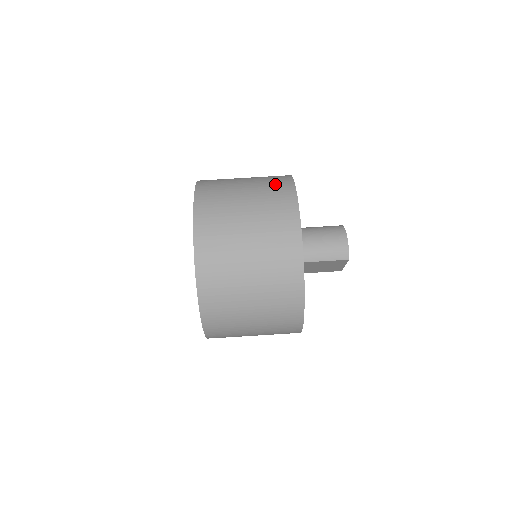
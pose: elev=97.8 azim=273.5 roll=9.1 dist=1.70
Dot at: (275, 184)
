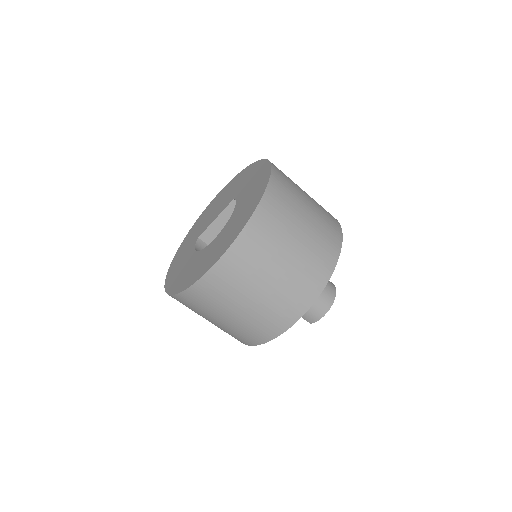
Dot at: (315, 268)
